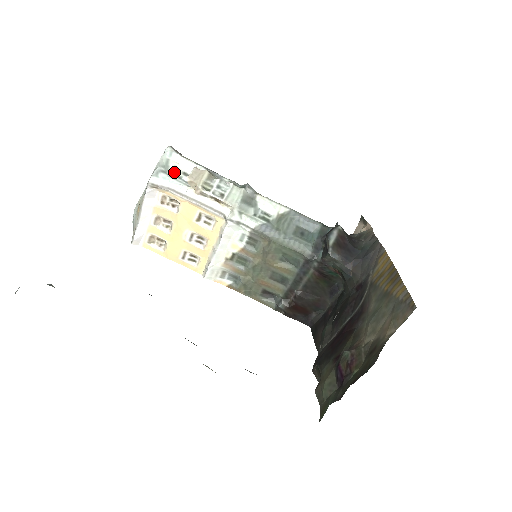
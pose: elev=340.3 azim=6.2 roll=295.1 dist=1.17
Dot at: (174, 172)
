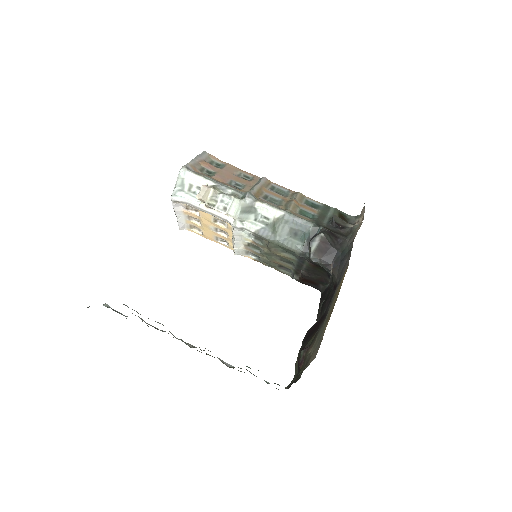
Dot at: (189, 188)
